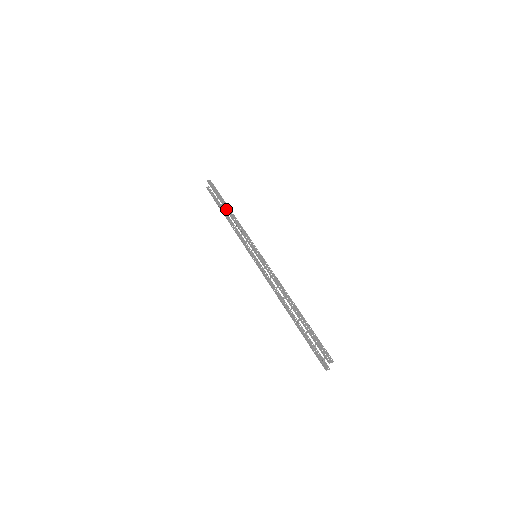
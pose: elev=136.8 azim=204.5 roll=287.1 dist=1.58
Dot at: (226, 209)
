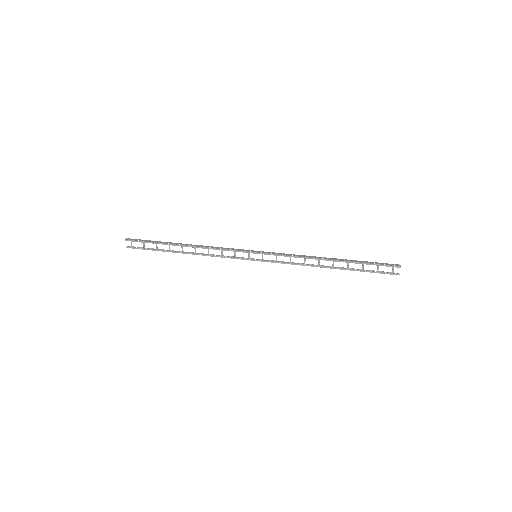
Dot at: (181, 245)
